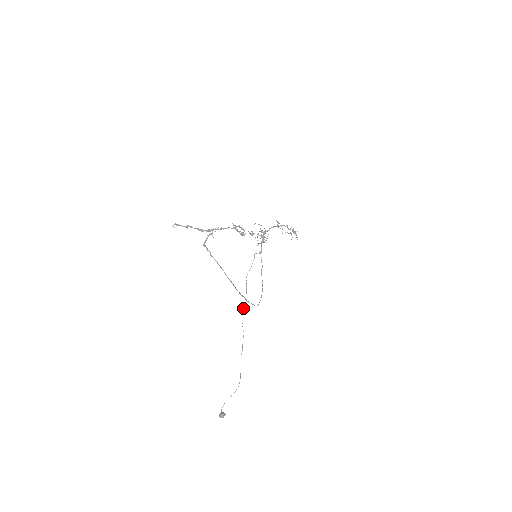
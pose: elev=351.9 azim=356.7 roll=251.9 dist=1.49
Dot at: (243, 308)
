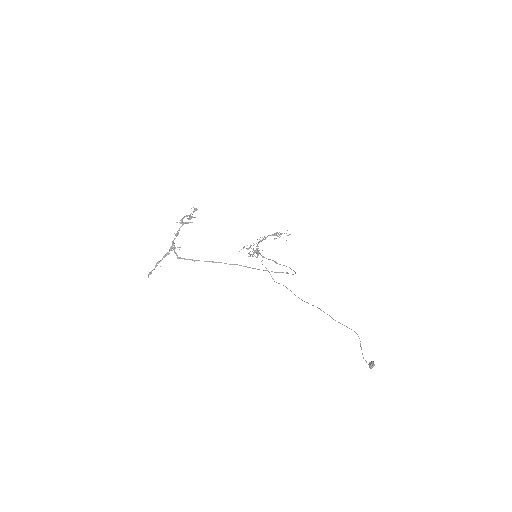
Dot at: occluded
